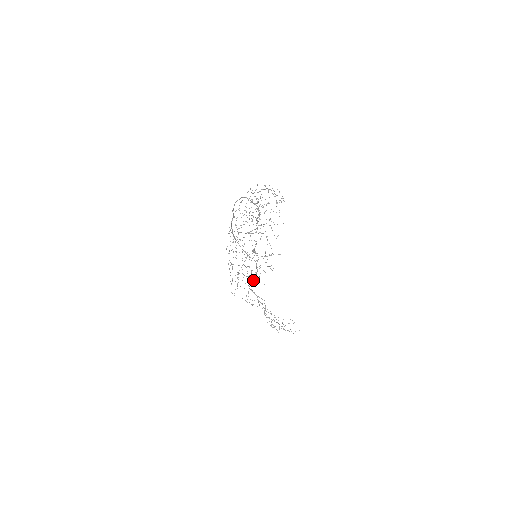
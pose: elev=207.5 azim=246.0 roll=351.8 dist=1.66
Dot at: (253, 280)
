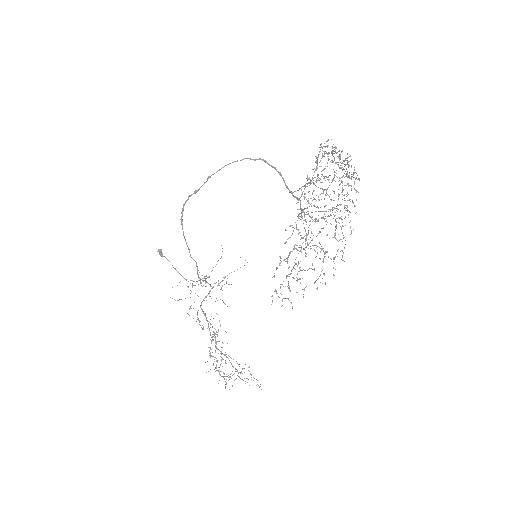
Dot at: occluded
